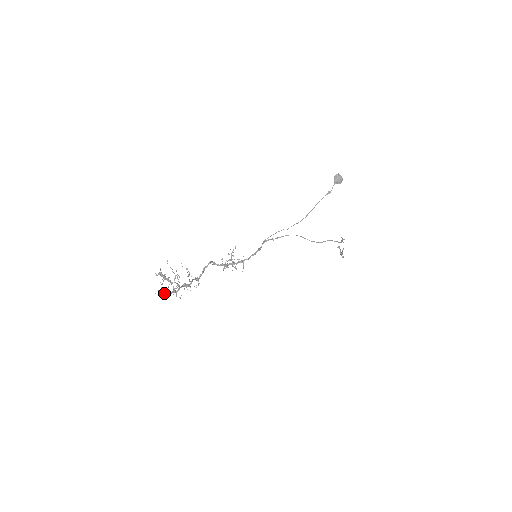
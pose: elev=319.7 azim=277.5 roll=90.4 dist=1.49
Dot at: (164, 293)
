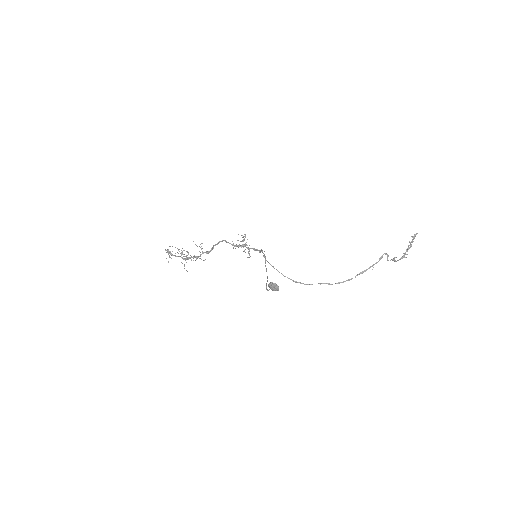
Dot at: occluded
